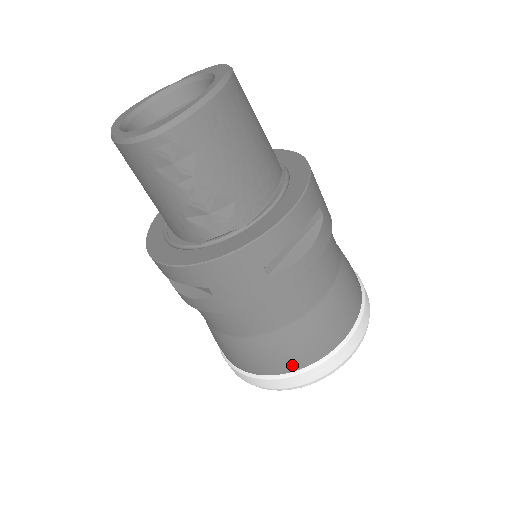
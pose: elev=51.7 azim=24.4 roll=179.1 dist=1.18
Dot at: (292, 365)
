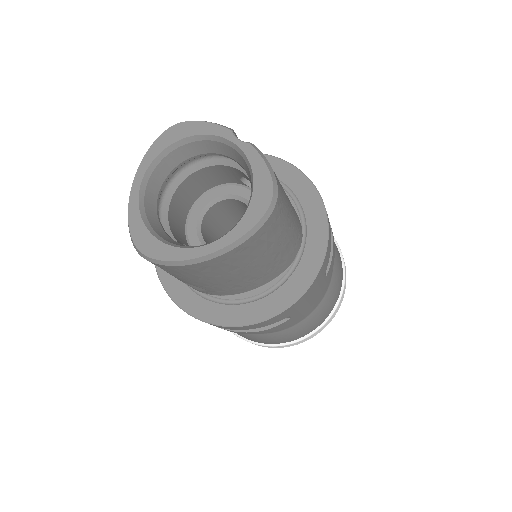
Dot at: occluded
